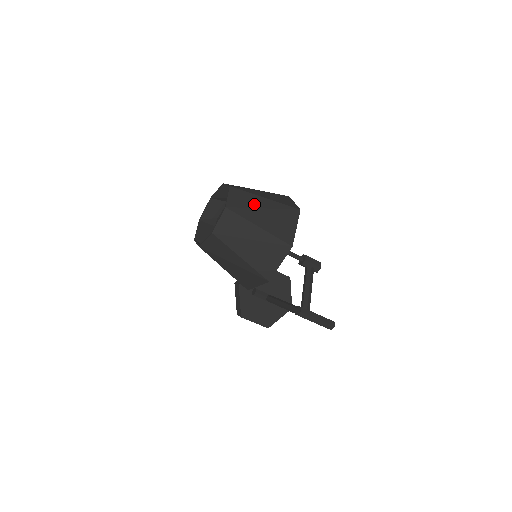
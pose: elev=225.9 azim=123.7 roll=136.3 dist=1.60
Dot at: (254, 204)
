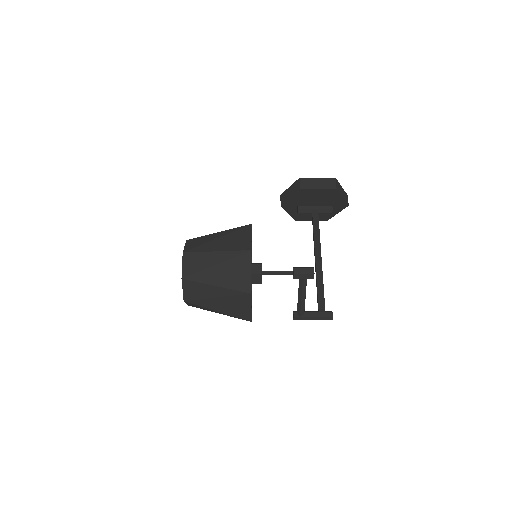
Dot at: (206, 294)
